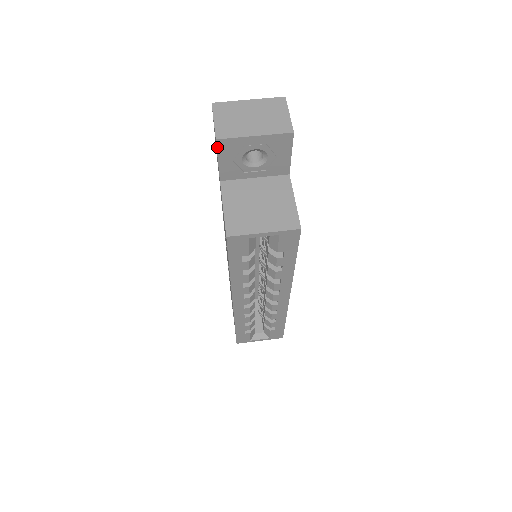
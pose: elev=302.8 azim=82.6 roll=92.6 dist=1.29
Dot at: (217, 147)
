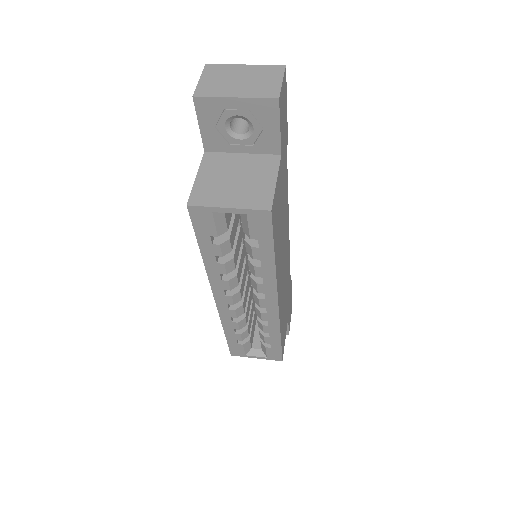
Dot at: (195, 107)
